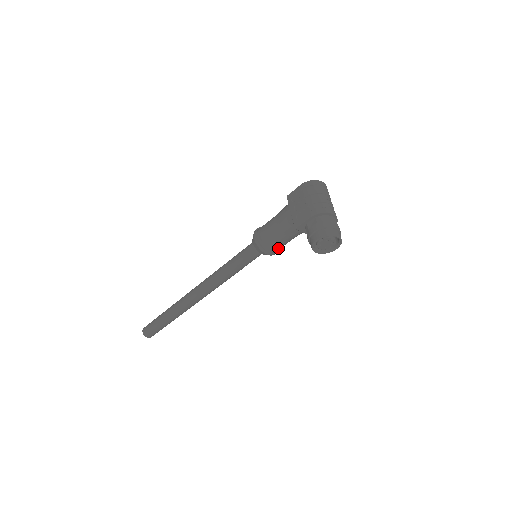
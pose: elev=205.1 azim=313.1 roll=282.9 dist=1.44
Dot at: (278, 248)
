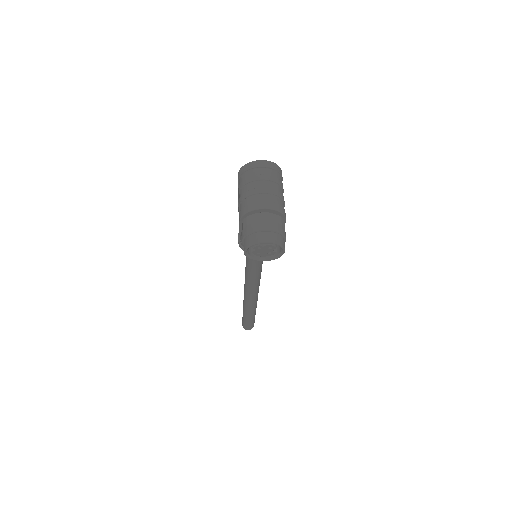
Dot at: occluded
